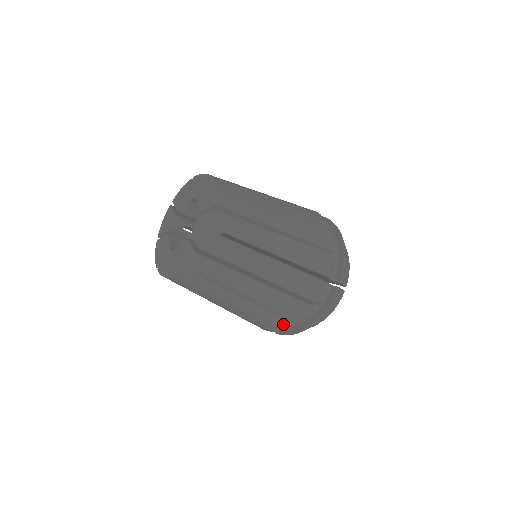
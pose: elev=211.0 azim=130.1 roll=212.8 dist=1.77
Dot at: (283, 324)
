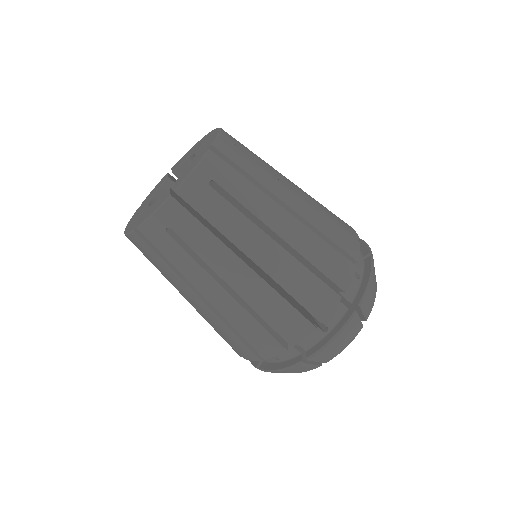
Dot at: (269, 346)
